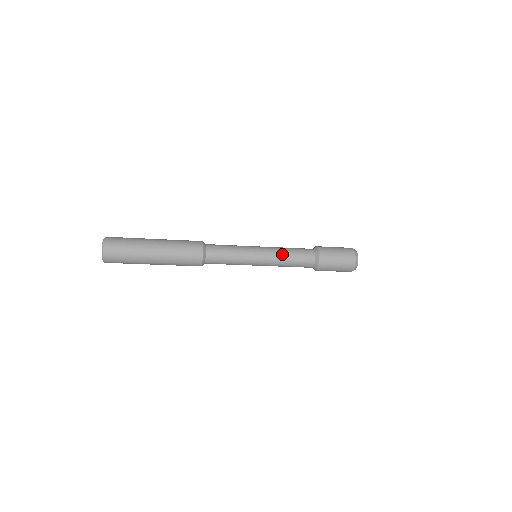
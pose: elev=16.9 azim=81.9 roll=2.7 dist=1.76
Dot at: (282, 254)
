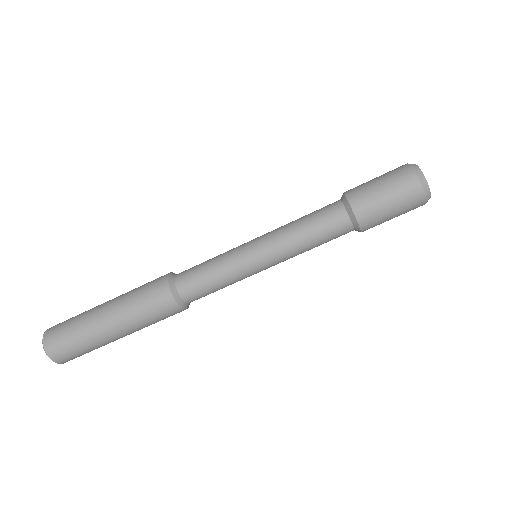
Dot at: (287, 228)
